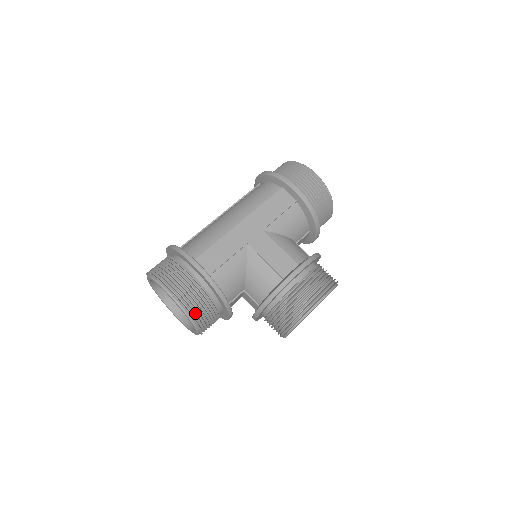
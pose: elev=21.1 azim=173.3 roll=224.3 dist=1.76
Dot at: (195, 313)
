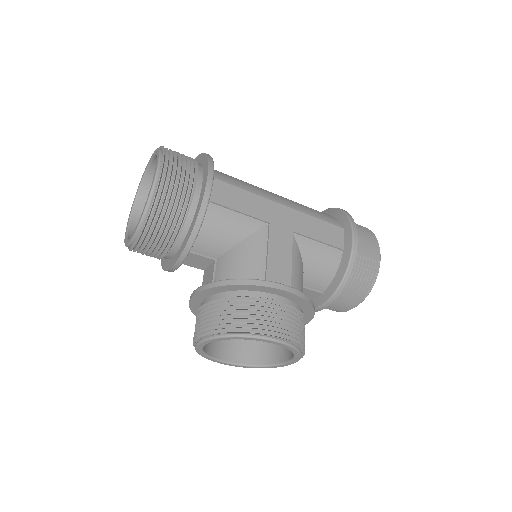
Dot at: (156, 211)
